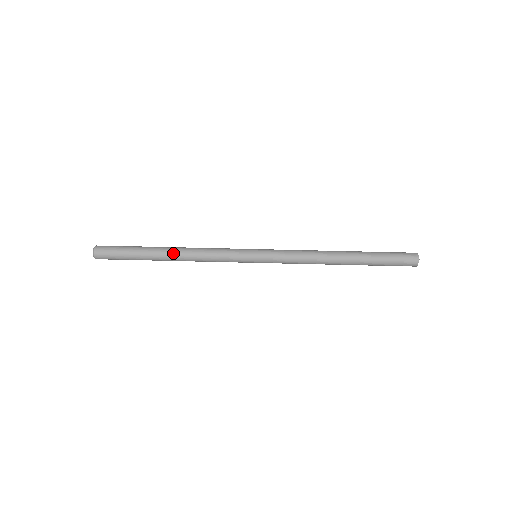
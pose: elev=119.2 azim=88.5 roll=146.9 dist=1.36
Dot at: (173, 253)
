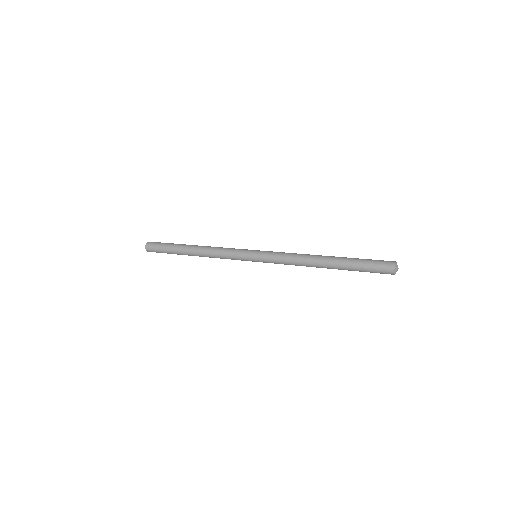
Dot at: (195, 248)
